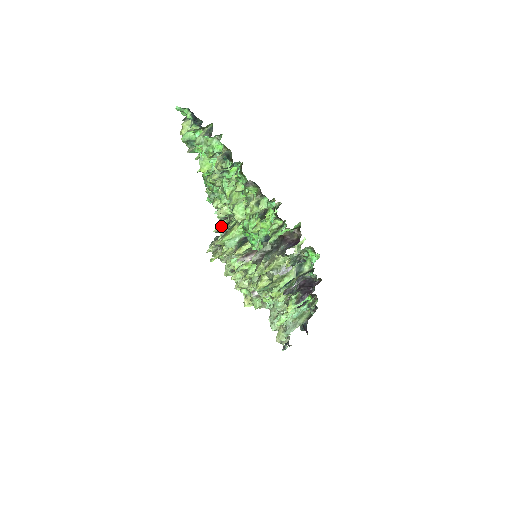
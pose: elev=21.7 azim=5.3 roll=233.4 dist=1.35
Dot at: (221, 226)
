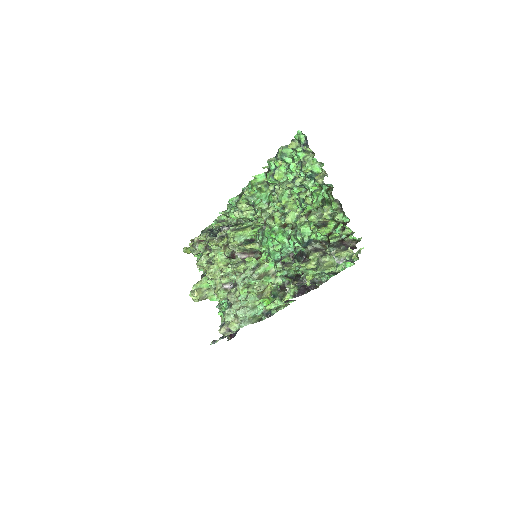
Dot at: (220, 224)
